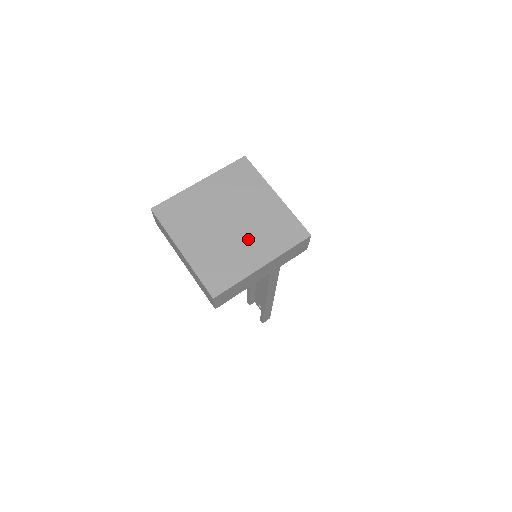
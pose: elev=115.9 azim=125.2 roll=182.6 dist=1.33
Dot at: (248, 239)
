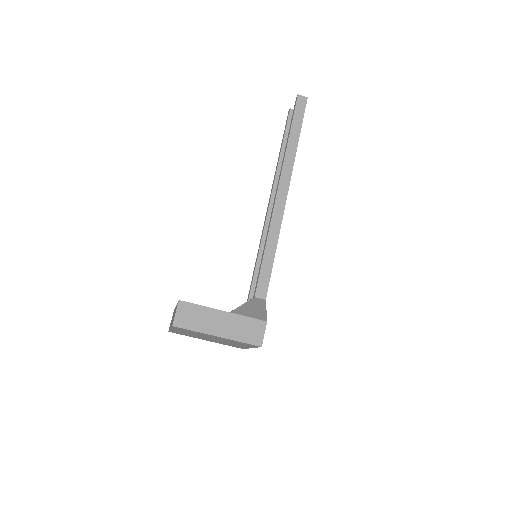
Dot at: (212, 340)
